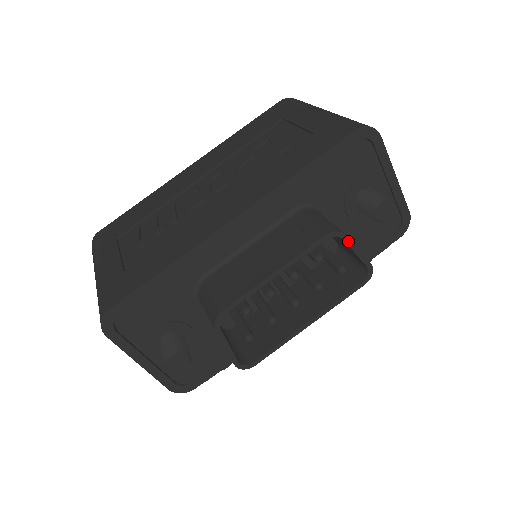
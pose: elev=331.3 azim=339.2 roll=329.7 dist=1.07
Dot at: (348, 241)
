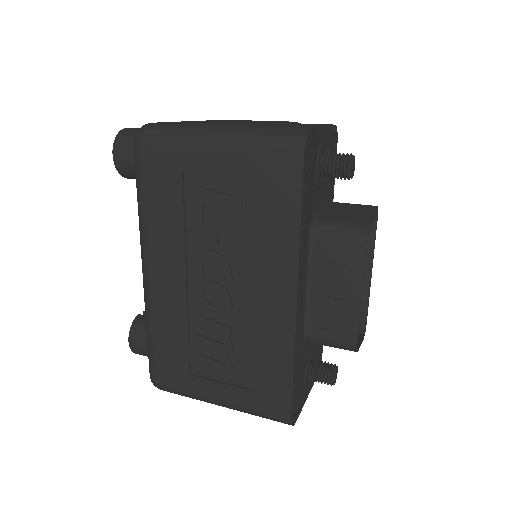
Dot at: (371, 224)
